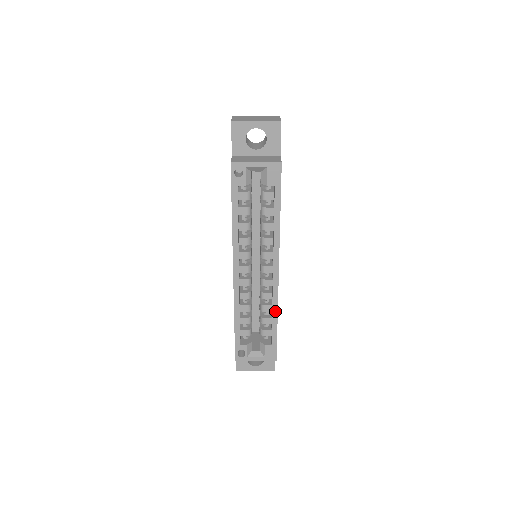
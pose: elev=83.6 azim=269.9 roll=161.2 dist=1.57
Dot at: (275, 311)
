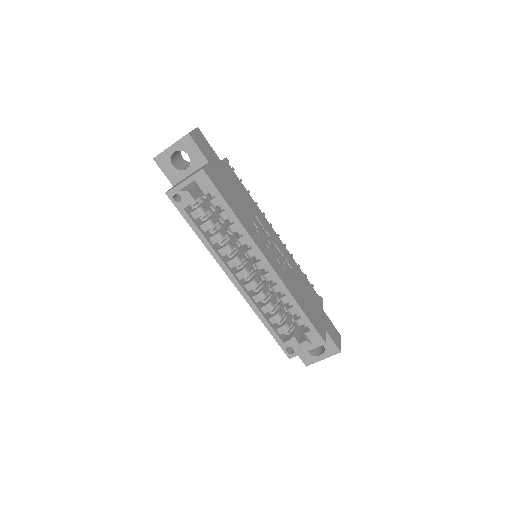
Dot at: (291, 299)
